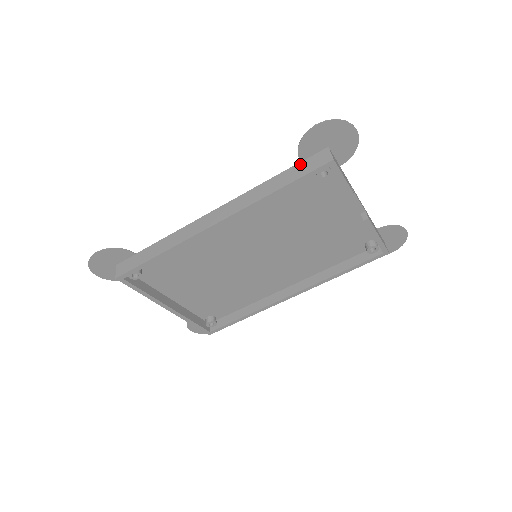
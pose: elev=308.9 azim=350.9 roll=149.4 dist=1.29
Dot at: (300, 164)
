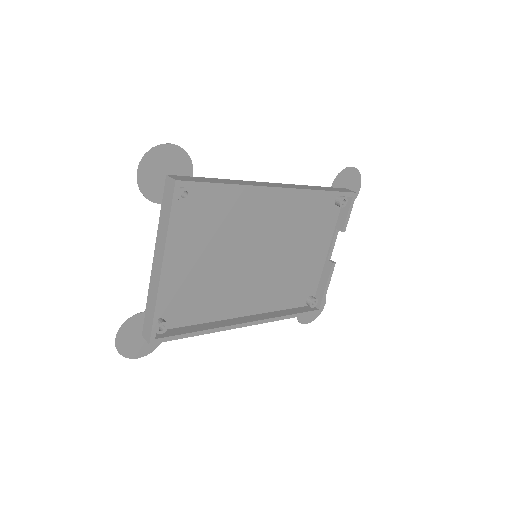
Dot at: (332, 188)
